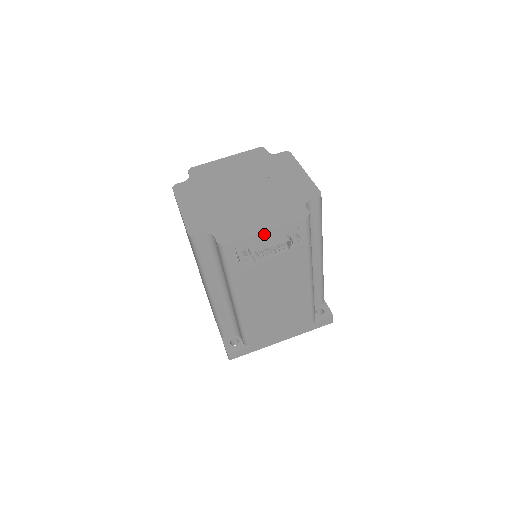
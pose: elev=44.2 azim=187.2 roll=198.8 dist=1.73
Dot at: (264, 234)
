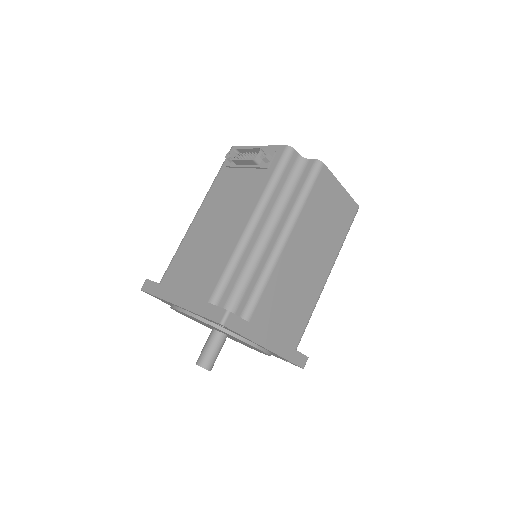
Dot at: occluded
